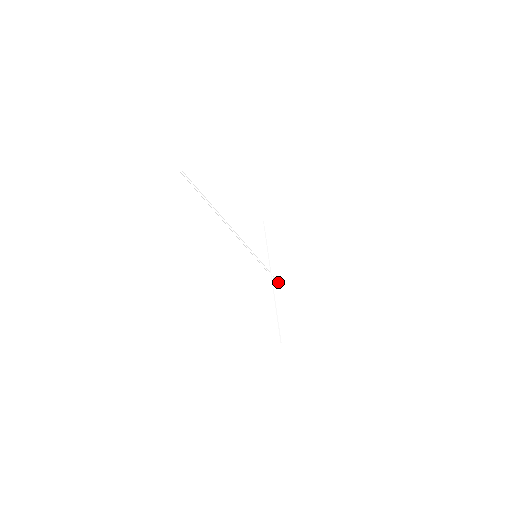
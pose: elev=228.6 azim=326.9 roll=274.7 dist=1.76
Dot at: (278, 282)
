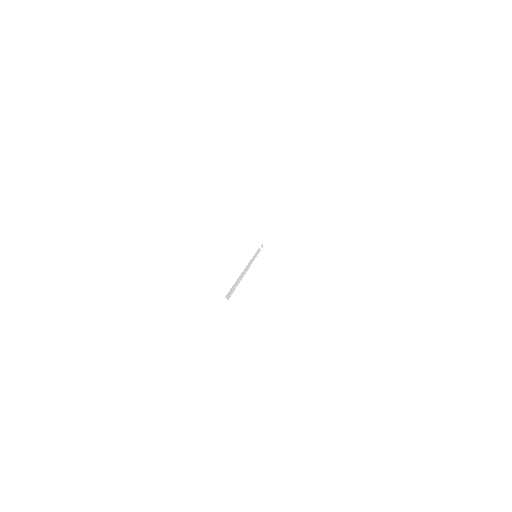
Dot at: (262, 247)
